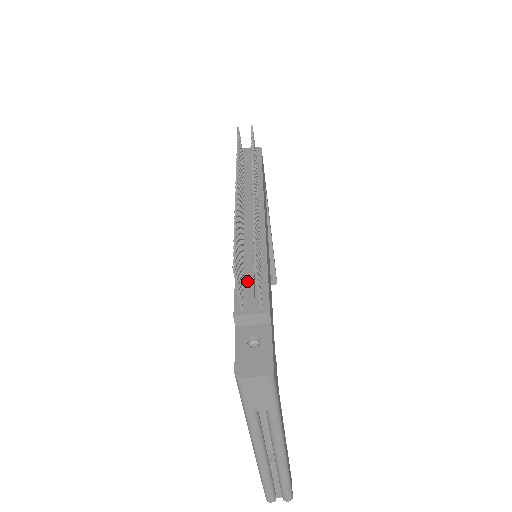
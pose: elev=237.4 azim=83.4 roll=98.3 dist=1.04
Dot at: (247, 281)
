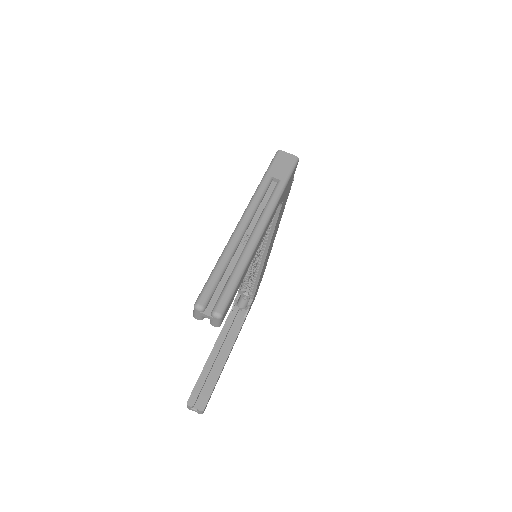
Dot at: occluded
